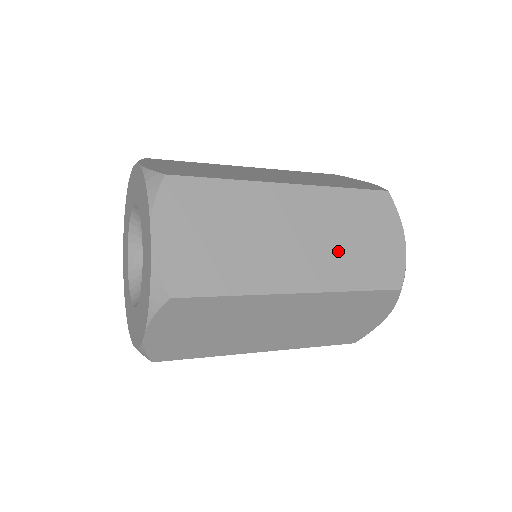
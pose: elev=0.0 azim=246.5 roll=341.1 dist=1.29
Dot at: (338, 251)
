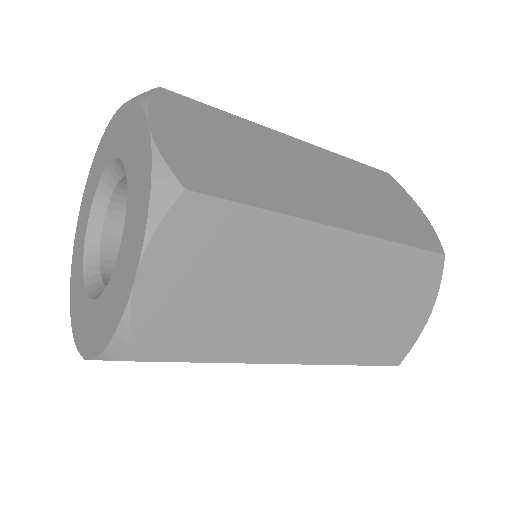
Dot at: (366, 204)
